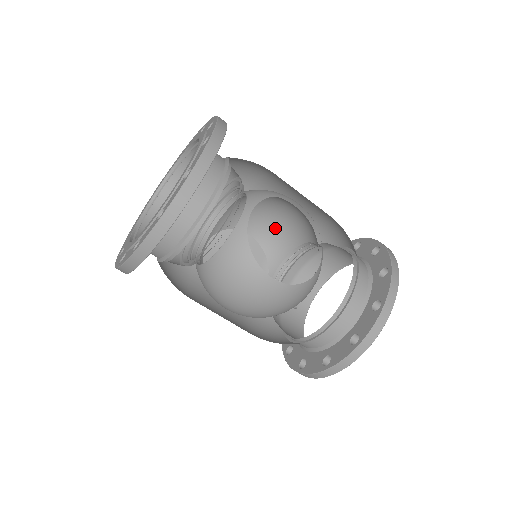
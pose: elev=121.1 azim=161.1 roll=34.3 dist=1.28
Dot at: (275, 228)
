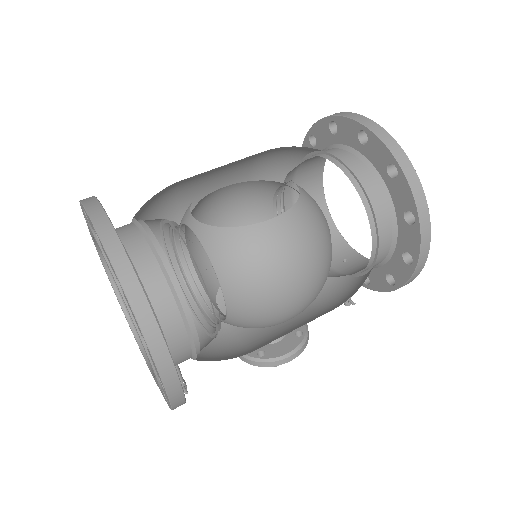
Dot at: occluded
